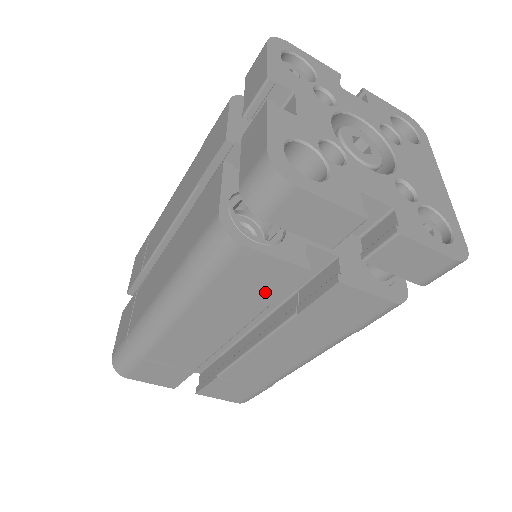
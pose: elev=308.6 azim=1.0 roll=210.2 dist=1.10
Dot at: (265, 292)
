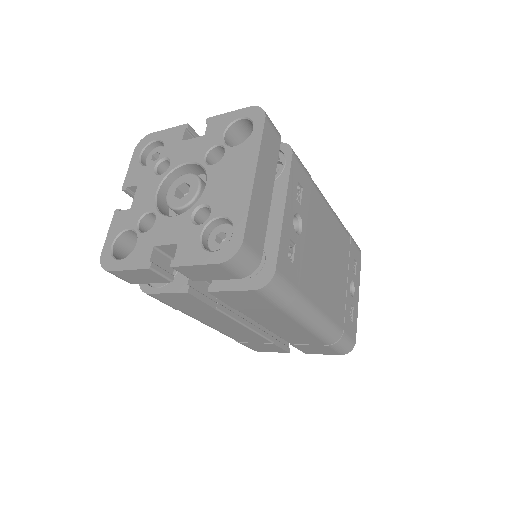
Dot at: (199, 305)
